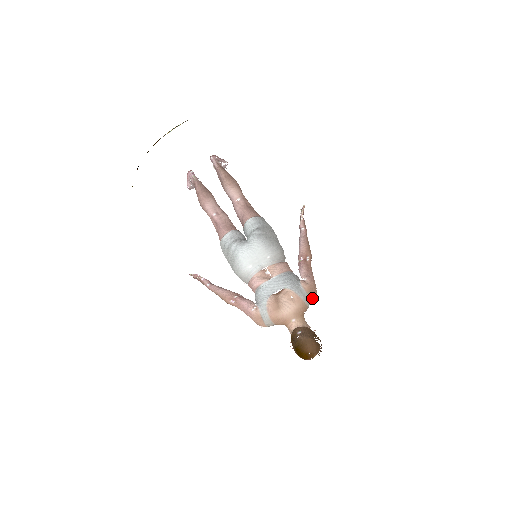
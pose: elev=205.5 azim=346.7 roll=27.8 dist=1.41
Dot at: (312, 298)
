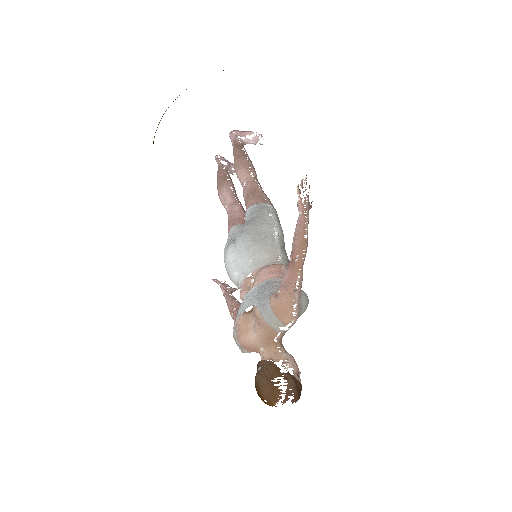
Dot at: (281, 320)
